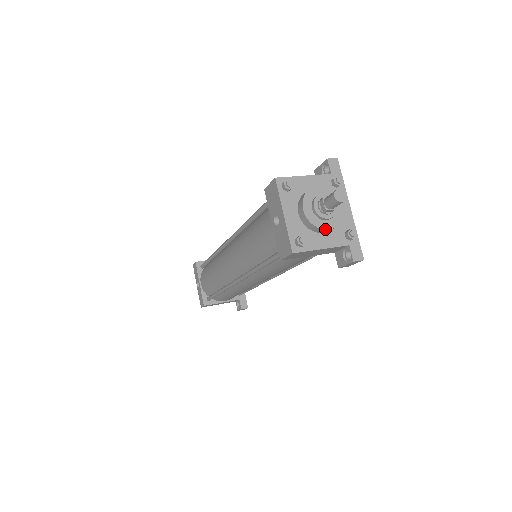
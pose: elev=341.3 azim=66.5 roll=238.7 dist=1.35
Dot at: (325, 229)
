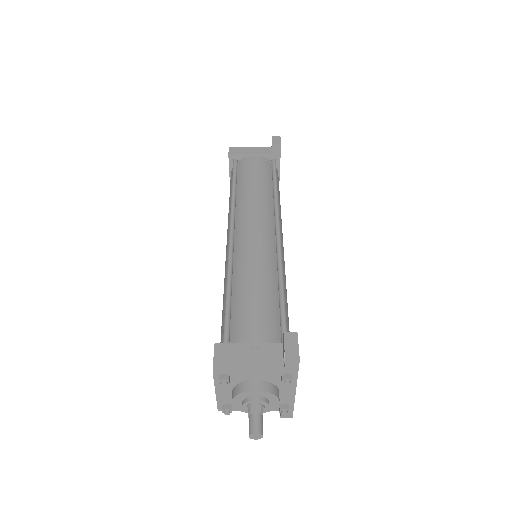
Dot at: occluded
